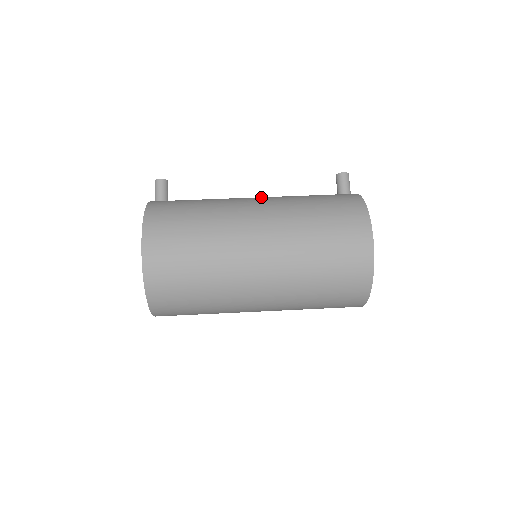
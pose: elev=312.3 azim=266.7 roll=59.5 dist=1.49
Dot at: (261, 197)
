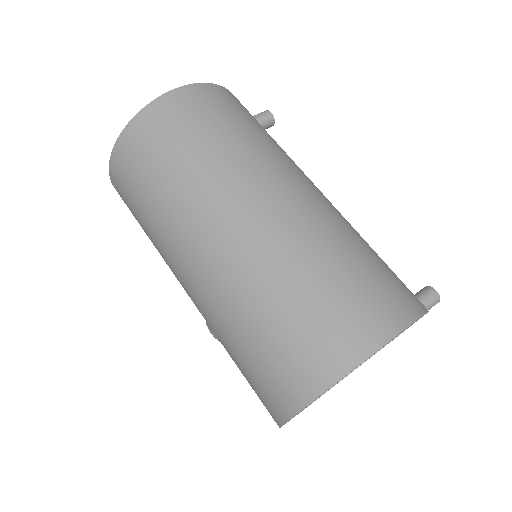
Dot at: occluded
